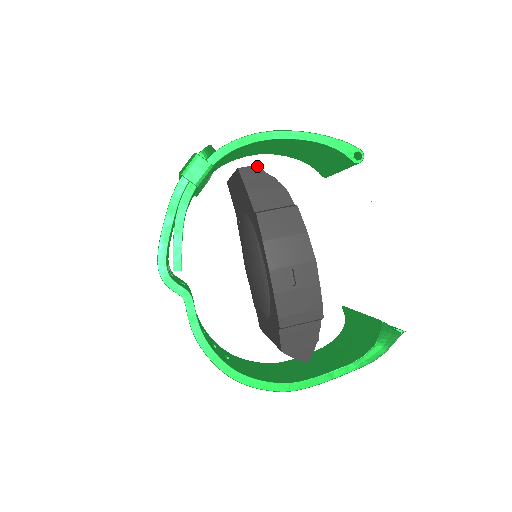
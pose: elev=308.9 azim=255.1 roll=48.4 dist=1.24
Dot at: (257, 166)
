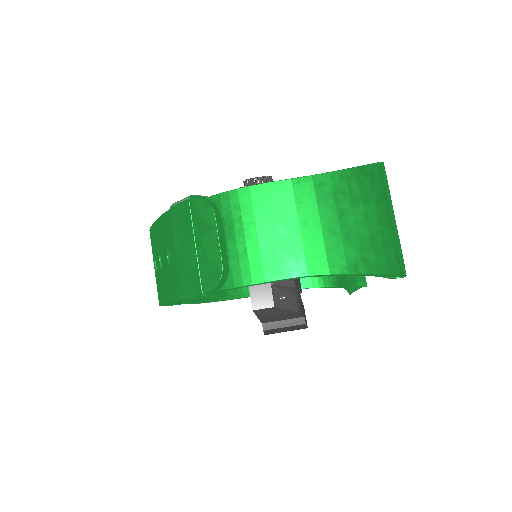
Dot at: (275, 308)
